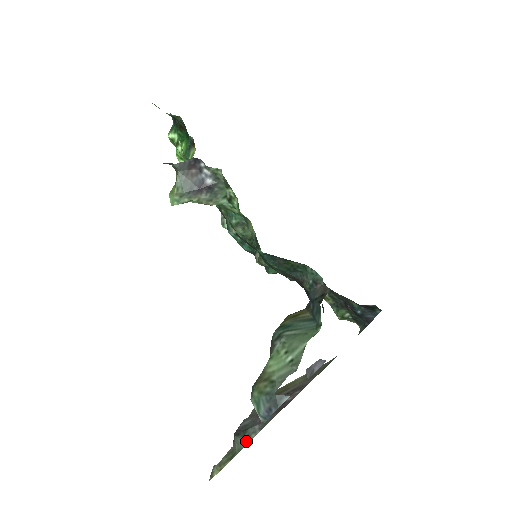
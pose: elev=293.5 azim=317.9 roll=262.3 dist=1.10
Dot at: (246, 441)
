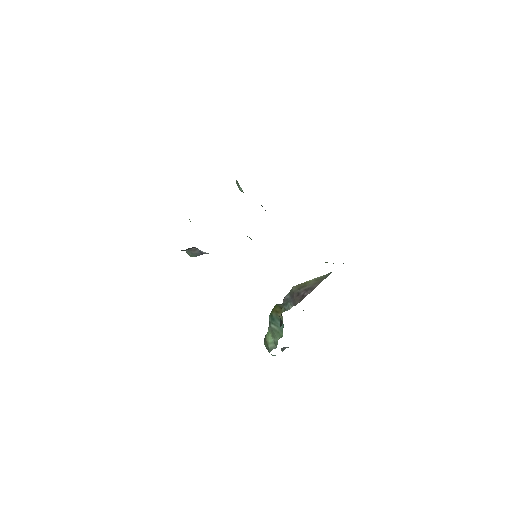
Dot at: (287, 309)
